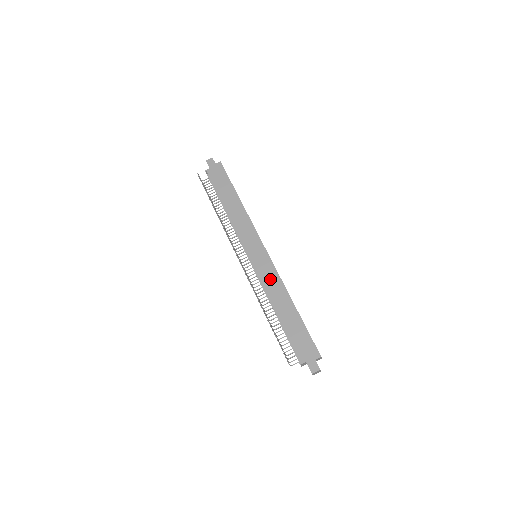
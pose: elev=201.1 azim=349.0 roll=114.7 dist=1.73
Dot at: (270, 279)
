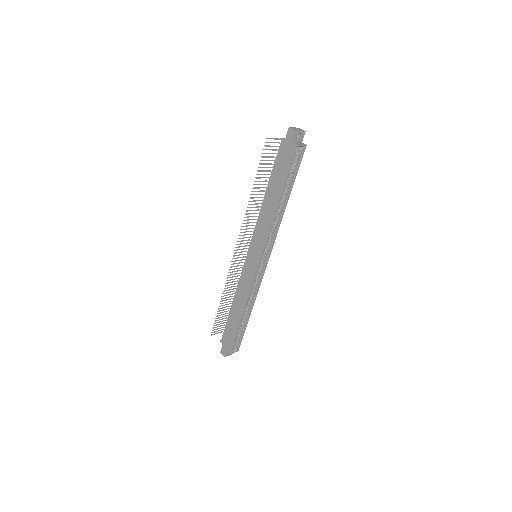
Dot at: (244, 284)
